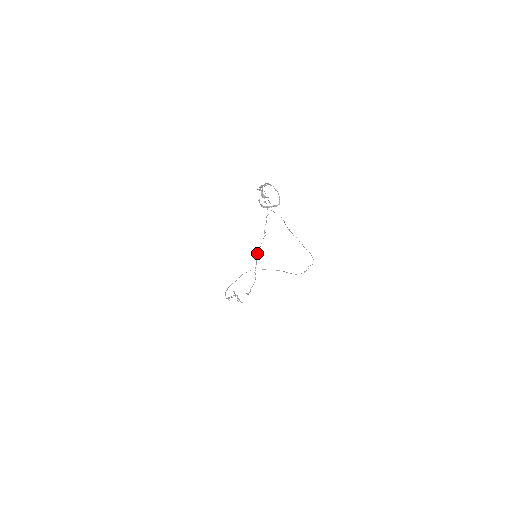
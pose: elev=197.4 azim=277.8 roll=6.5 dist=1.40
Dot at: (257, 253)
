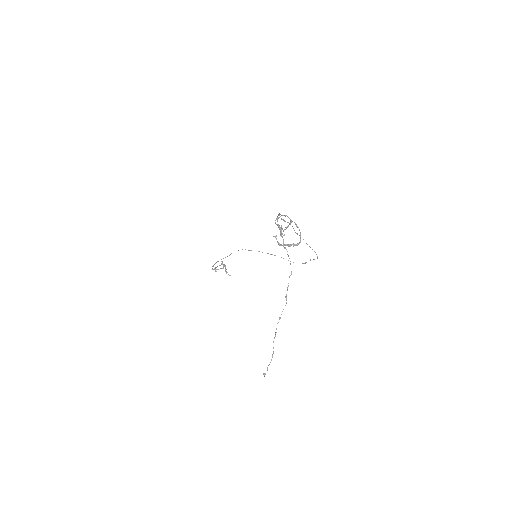
Dot at: occluded
